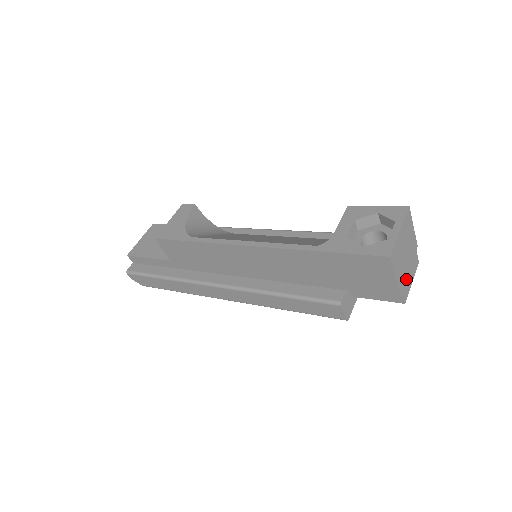
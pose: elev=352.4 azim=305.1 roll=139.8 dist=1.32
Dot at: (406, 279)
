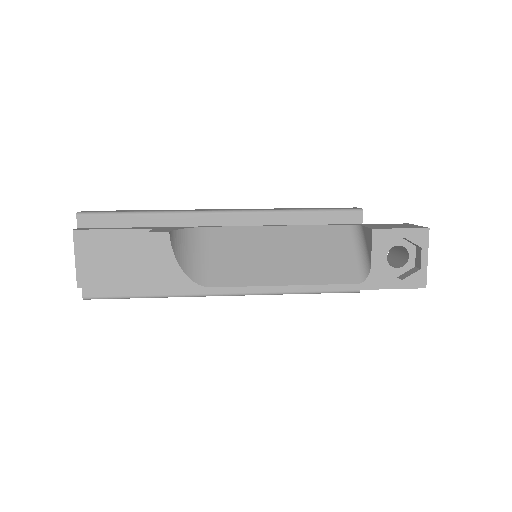
Dot at: occluded
